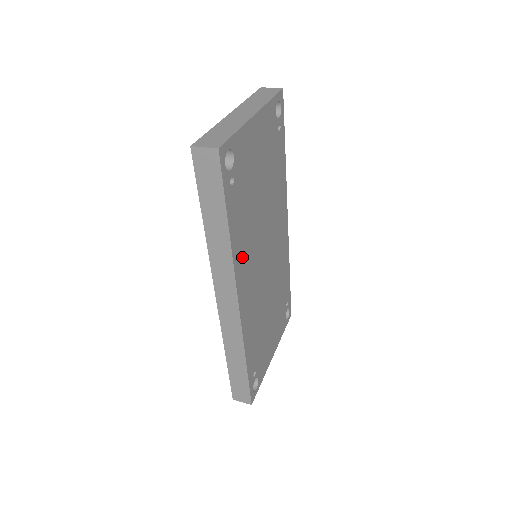
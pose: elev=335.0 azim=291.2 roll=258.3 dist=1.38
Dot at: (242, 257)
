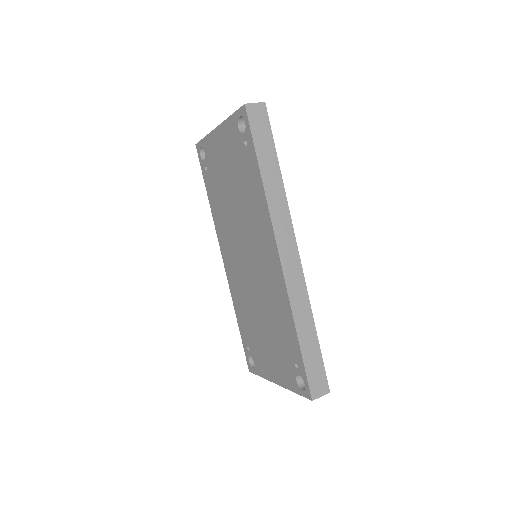
Dot at: occluded
